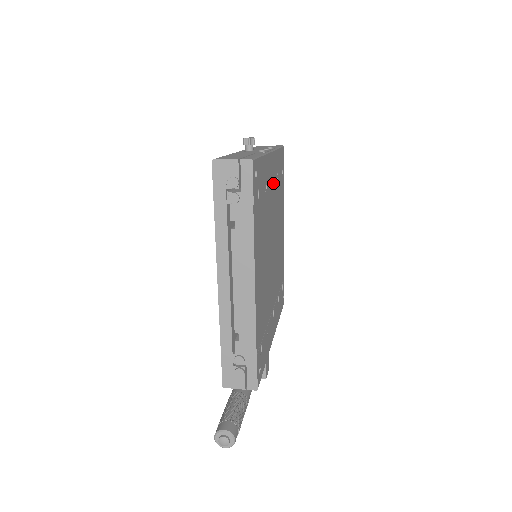
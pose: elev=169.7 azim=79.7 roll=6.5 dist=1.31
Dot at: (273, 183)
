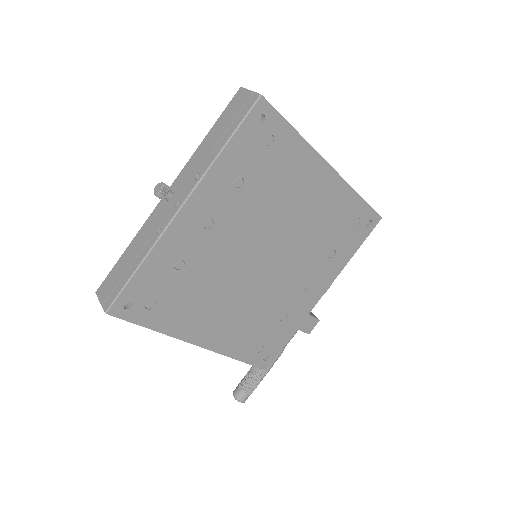
Dot at: (218, 216)
